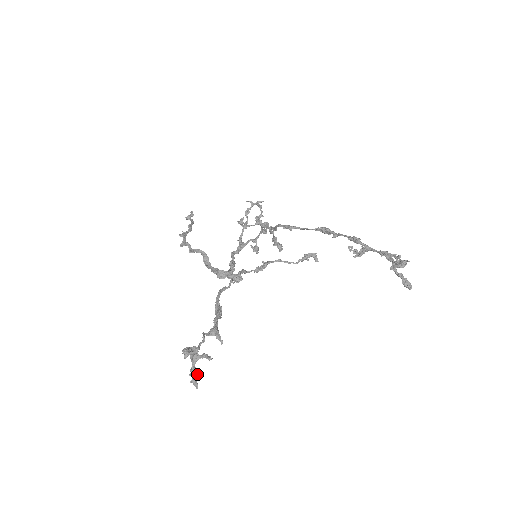
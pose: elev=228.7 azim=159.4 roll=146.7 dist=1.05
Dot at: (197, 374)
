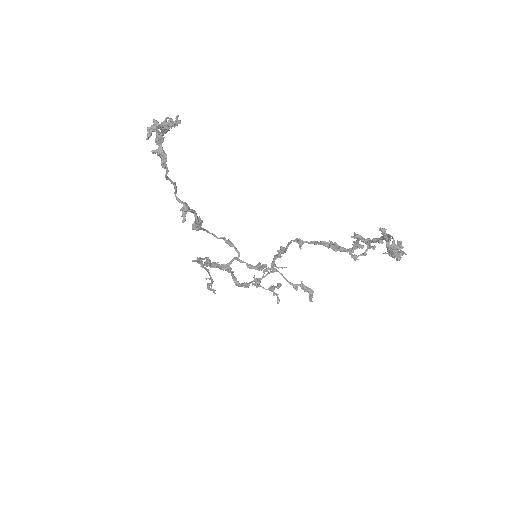
Dot at: occluded
